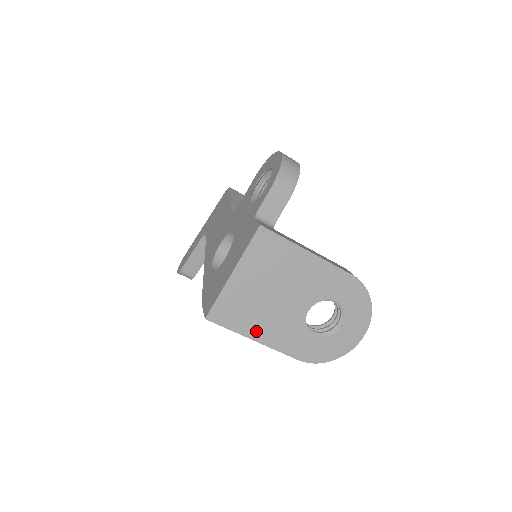
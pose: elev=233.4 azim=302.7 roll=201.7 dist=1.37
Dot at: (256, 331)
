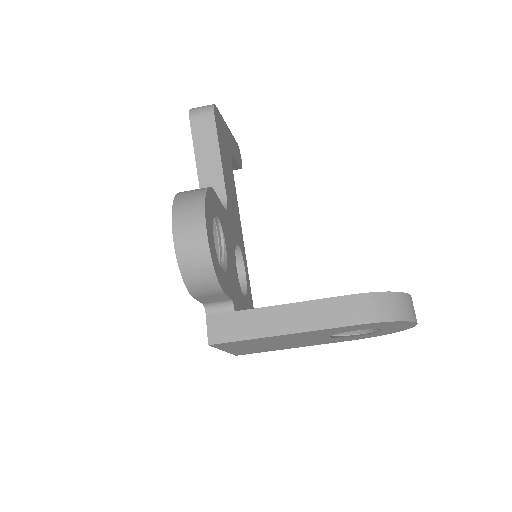
Dot at: (289, 347)
